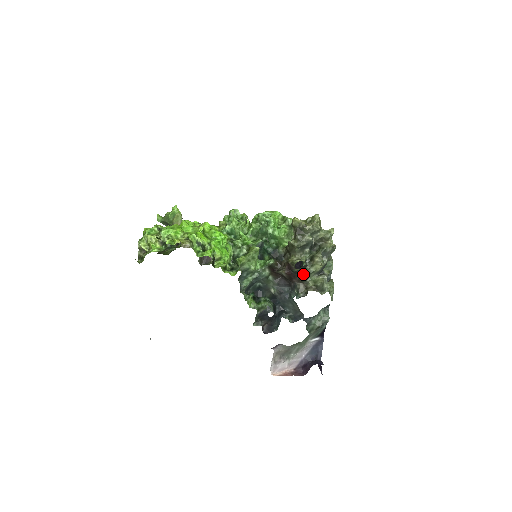
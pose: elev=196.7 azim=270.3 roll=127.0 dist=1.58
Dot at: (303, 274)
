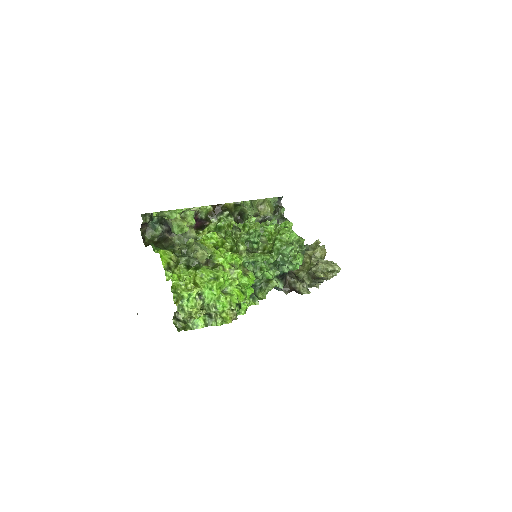
Dot at: occluded
